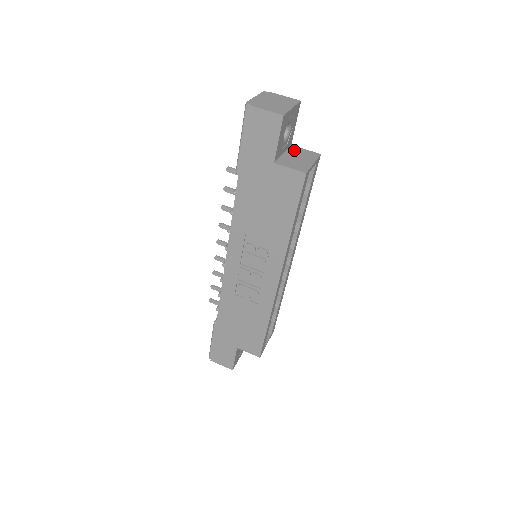
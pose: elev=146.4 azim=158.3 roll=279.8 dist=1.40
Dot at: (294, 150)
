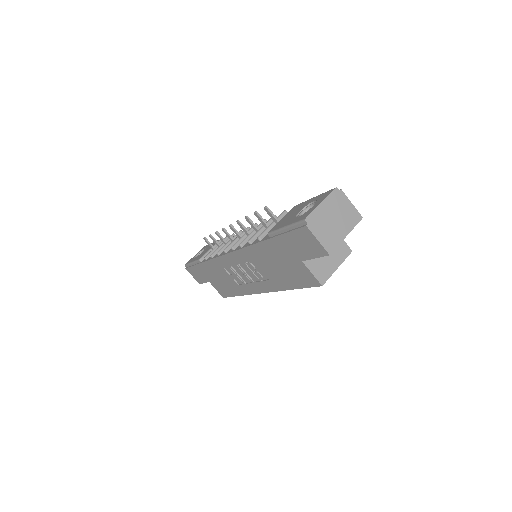
Dot at: occluded
